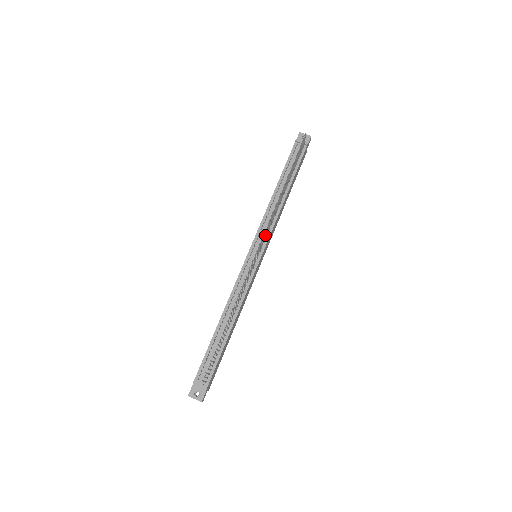
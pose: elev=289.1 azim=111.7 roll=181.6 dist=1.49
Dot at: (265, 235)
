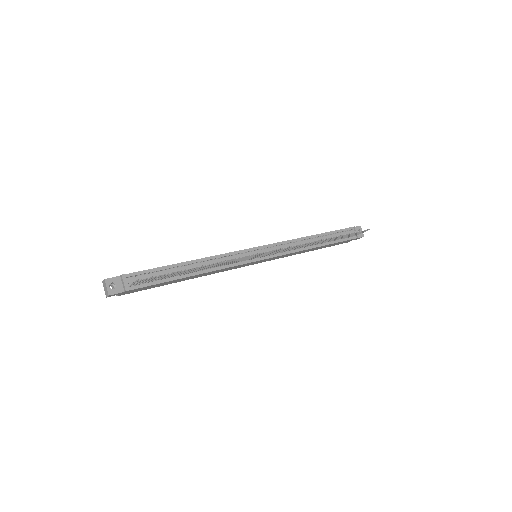
Dot at: (281, 251)
